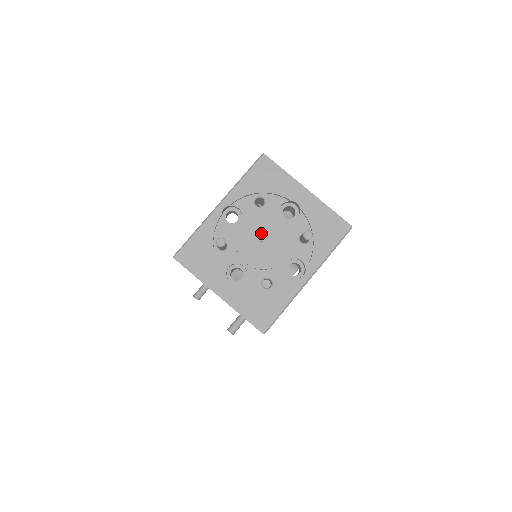
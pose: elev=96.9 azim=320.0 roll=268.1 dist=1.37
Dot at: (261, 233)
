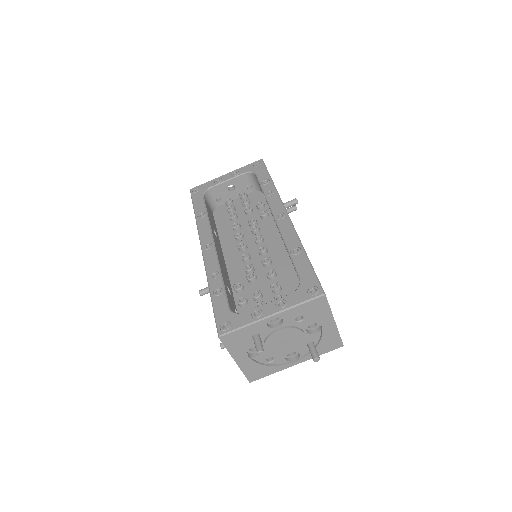
Dot at: (287, 337)
